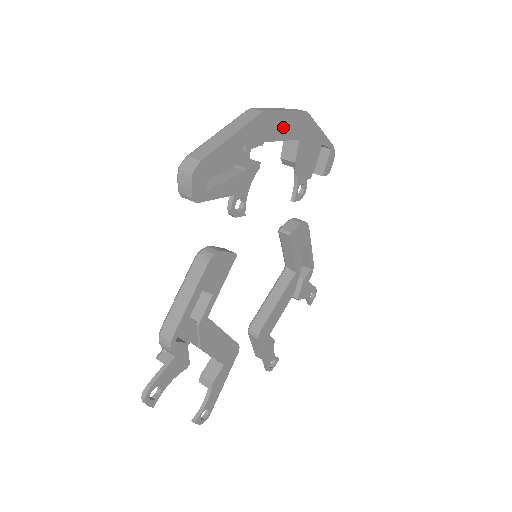
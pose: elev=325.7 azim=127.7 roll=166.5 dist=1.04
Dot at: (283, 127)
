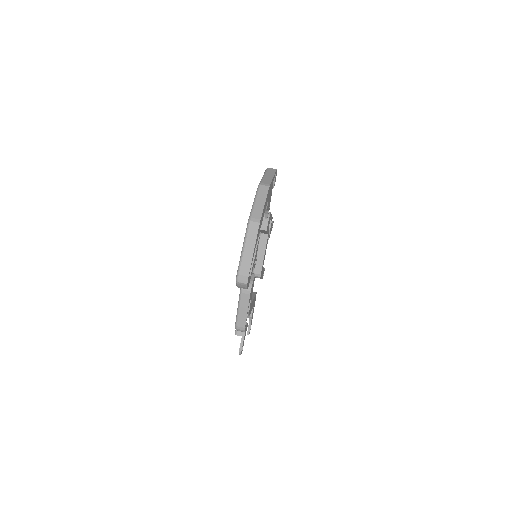
Dot at: (264, 210)
